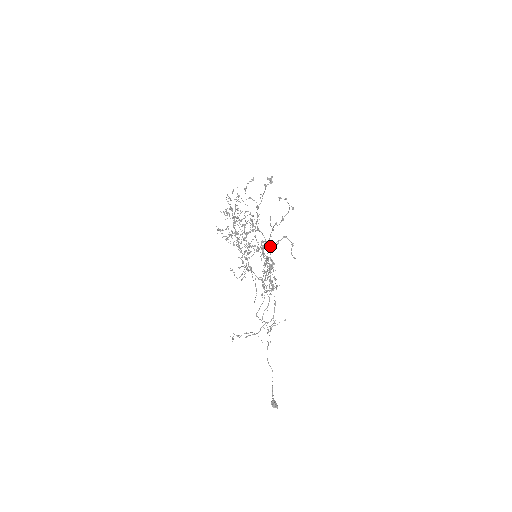
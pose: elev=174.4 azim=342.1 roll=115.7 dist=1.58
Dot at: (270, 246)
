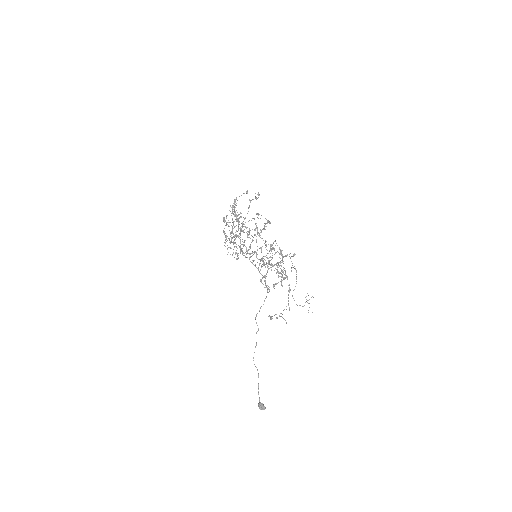
Dot at: occluded
